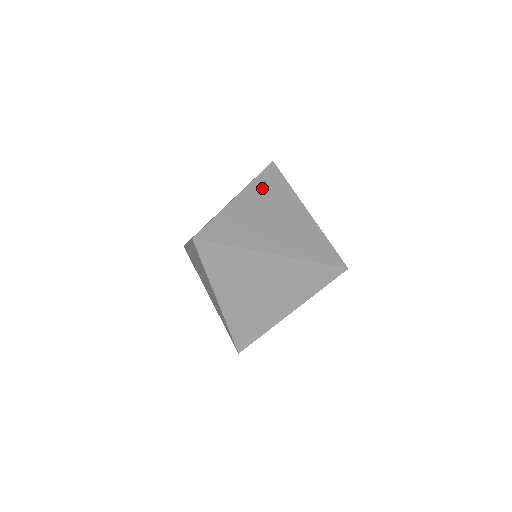
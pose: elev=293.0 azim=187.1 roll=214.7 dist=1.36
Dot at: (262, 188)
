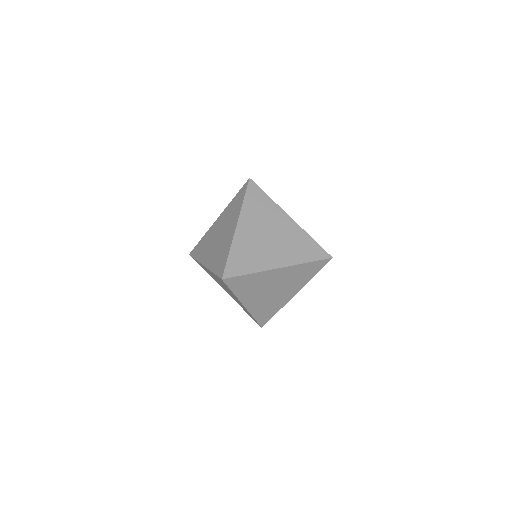
Dot at: (251, 210)
